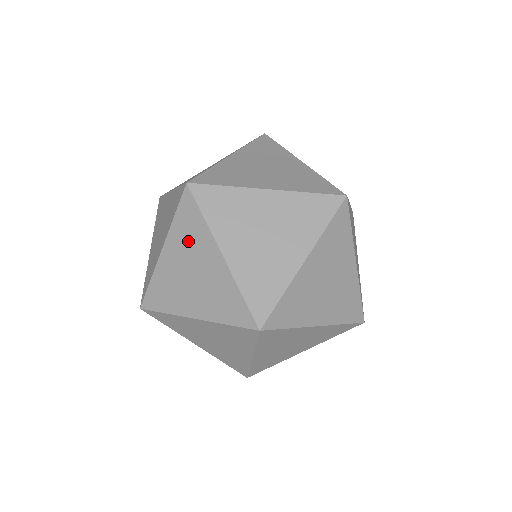
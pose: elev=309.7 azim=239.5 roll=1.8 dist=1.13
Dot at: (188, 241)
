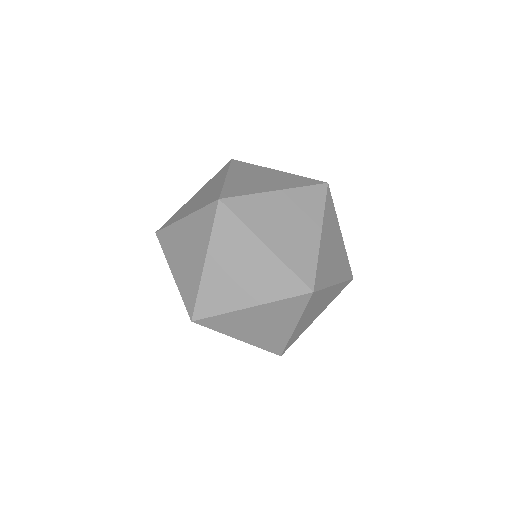
Dot at: (197, 231)
